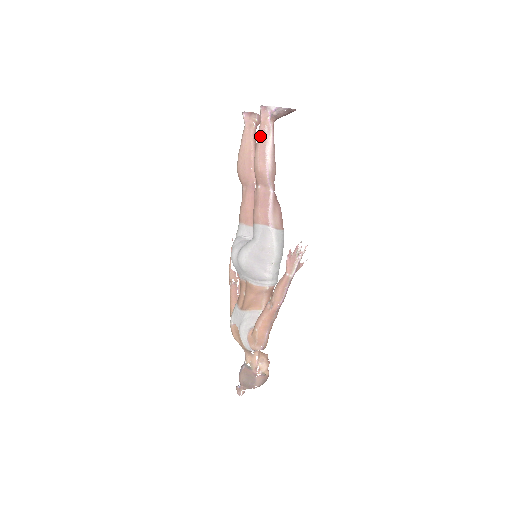
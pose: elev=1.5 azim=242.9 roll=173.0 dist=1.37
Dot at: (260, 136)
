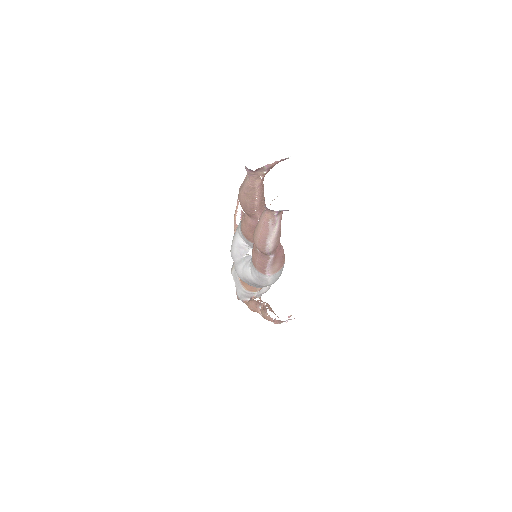
Dot at: (261, 227)
